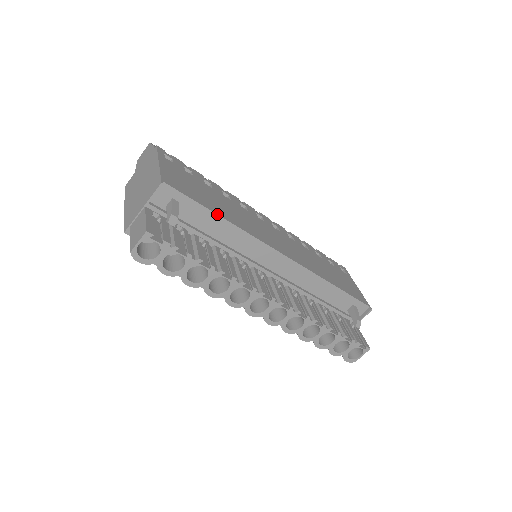
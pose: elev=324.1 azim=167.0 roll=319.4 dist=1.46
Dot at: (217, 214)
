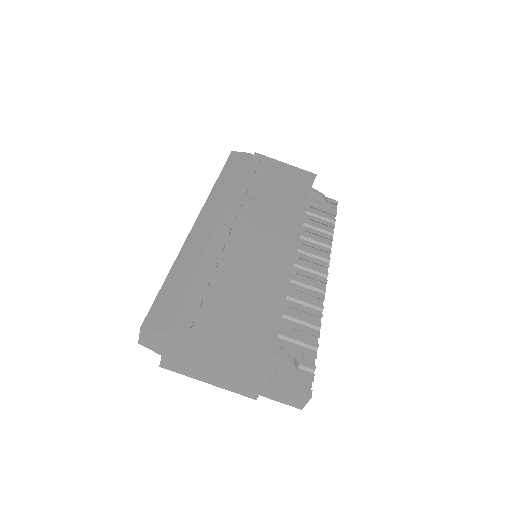
Dot at: occluded
